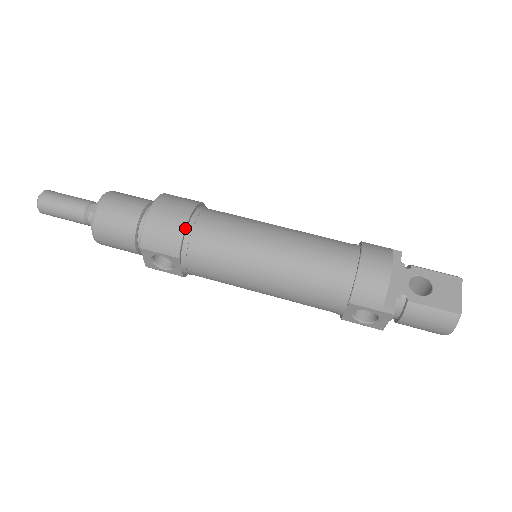
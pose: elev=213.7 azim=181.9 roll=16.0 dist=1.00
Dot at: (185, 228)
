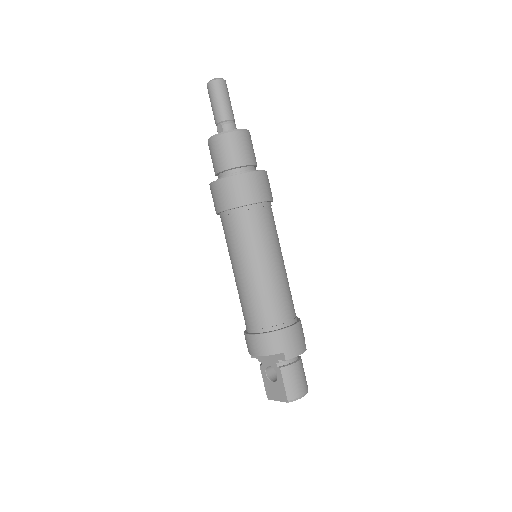
Dot at: (218, 213)
